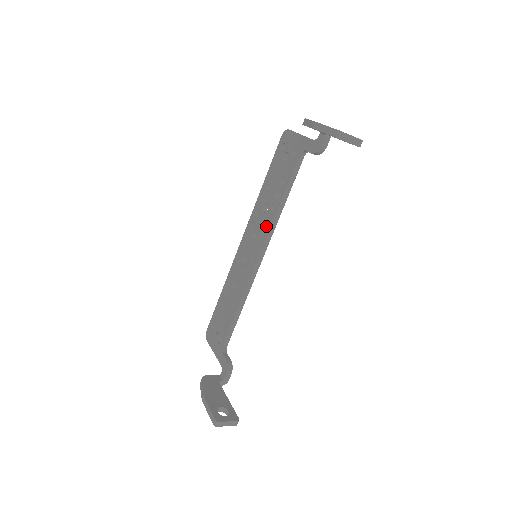
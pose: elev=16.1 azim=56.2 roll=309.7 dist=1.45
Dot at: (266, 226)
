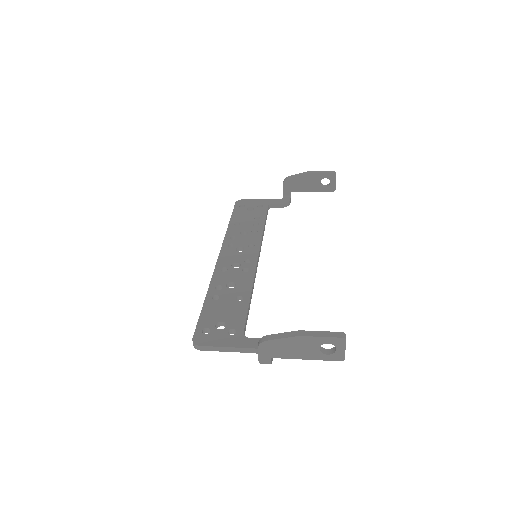
Dot at: (255, 240)
